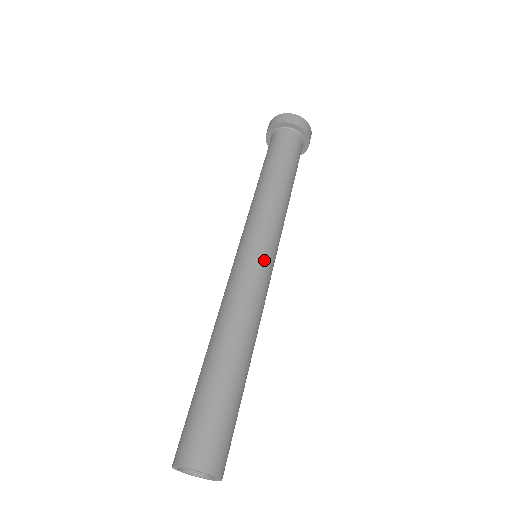
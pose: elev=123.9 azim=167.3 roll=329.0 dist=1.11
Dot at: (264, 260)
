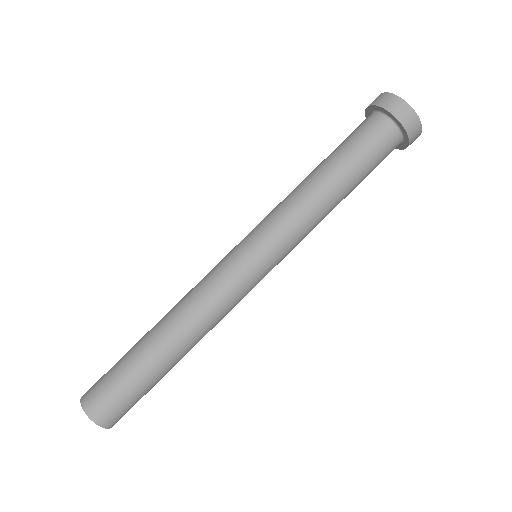
Dot at: (241, 261)
